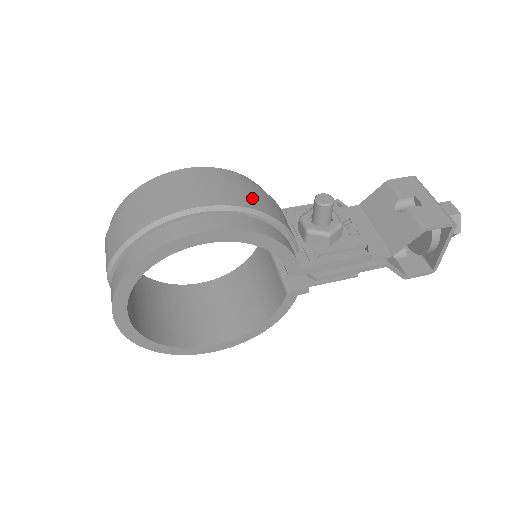
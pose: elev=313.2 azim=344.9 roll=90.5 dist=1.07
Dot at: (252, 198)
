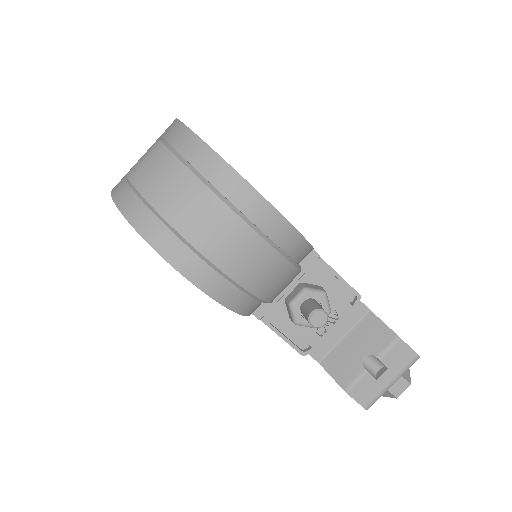
Dot at: (263, 277)
